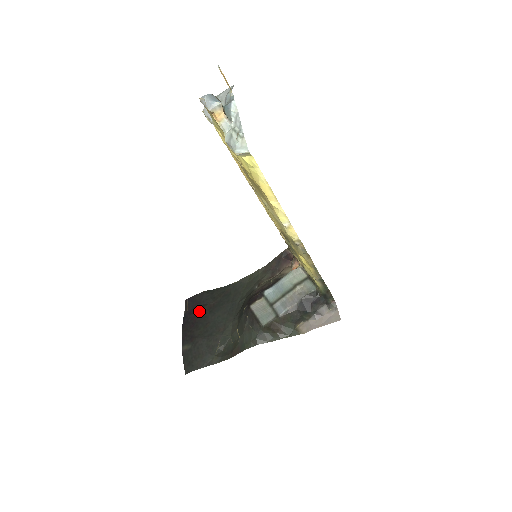
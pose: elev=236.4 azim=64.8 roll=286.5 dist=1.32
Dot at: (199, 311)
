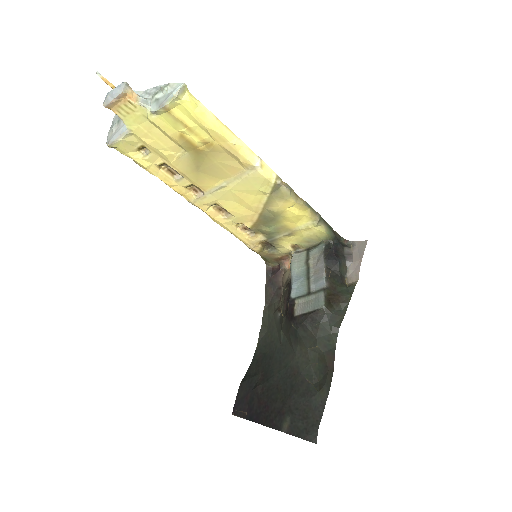
Dot at: (257, 394)
